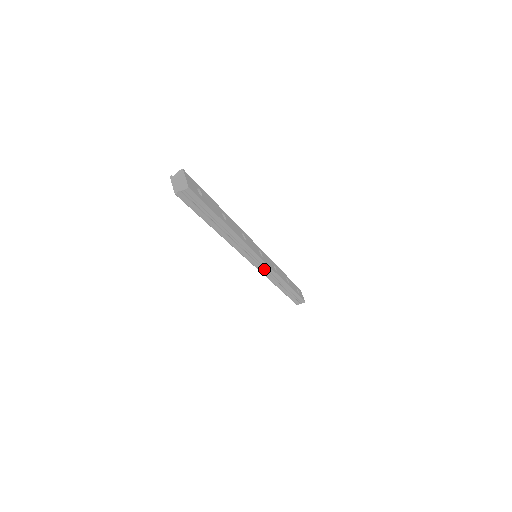
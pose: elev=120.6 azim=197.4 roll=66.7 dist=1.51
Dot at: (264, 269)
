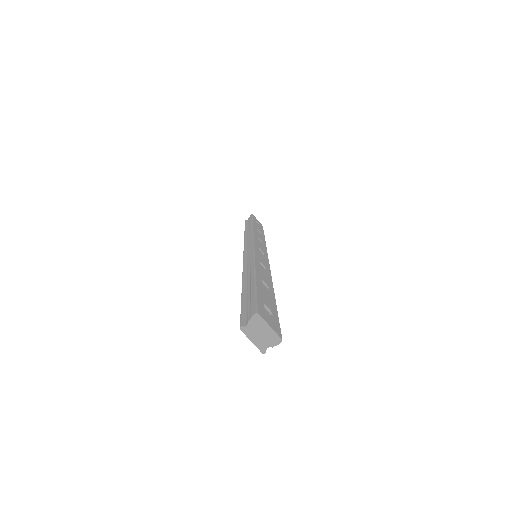
Dot at: occluded
